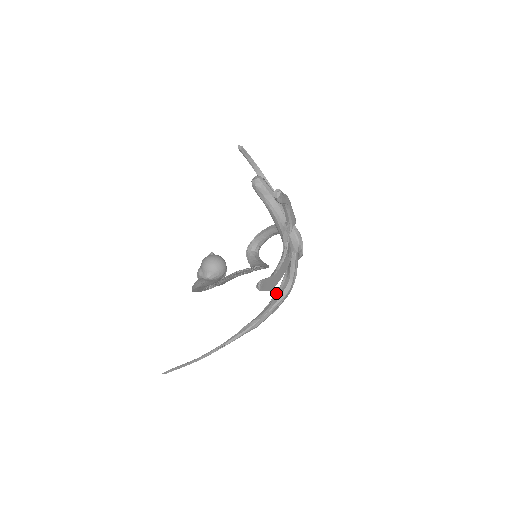
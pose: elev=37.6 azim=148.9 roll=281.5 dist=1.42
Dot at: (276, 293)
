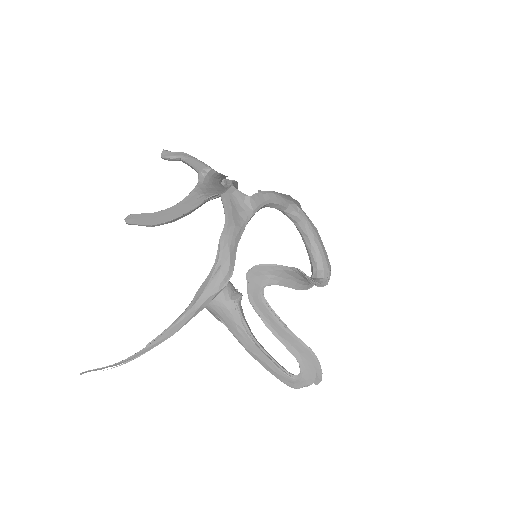
Dot at: occluded
